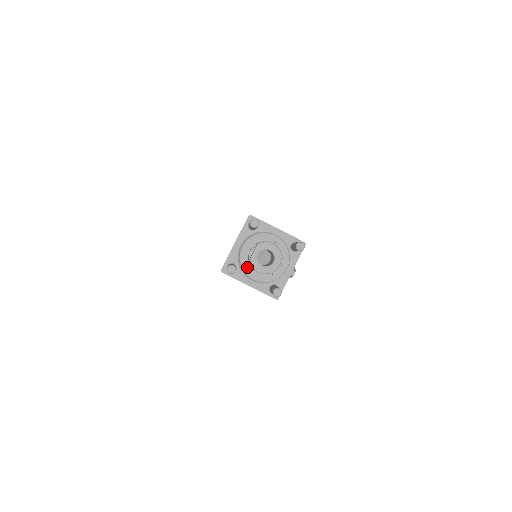
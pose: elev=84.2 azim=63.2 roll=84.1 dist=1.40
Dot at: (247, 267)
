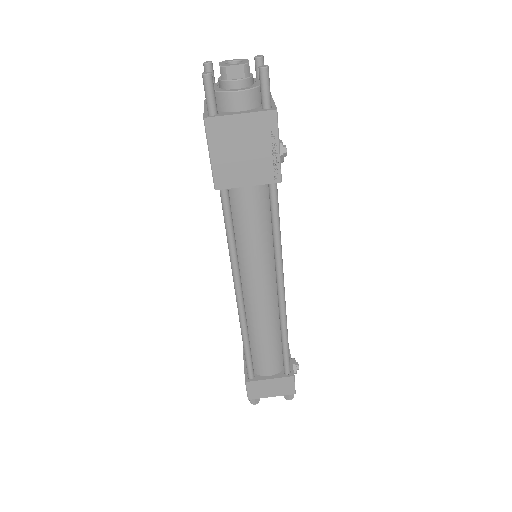
Dot at: (224, 90)
